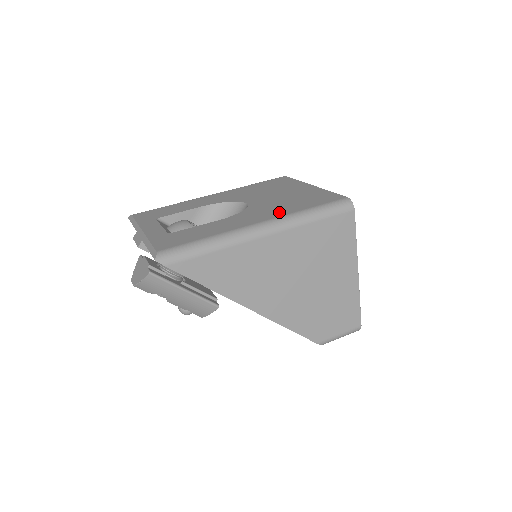
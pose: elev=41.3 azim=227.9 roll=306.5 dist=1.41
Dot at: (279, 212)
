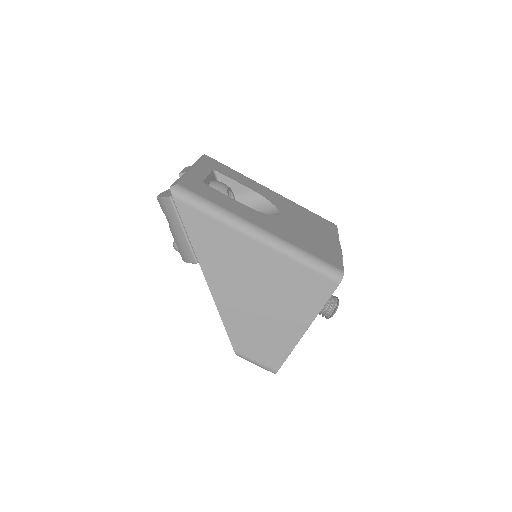
Dot at: (286, 236)
